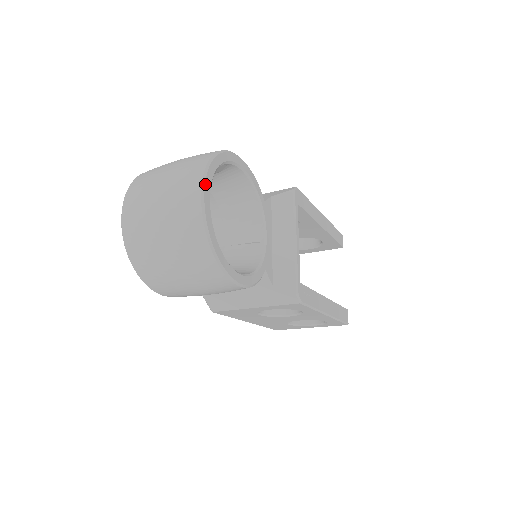
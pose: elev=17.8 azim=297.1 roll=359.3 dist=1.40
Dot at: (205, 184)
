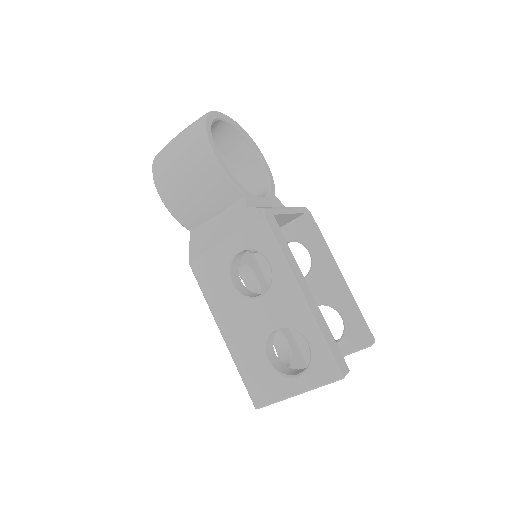
Dot at: (225, 115)
